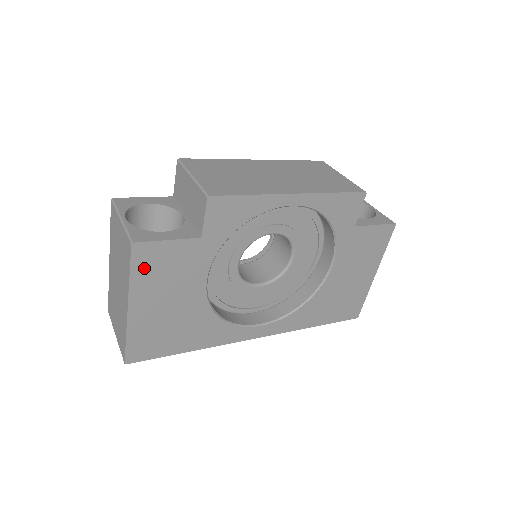
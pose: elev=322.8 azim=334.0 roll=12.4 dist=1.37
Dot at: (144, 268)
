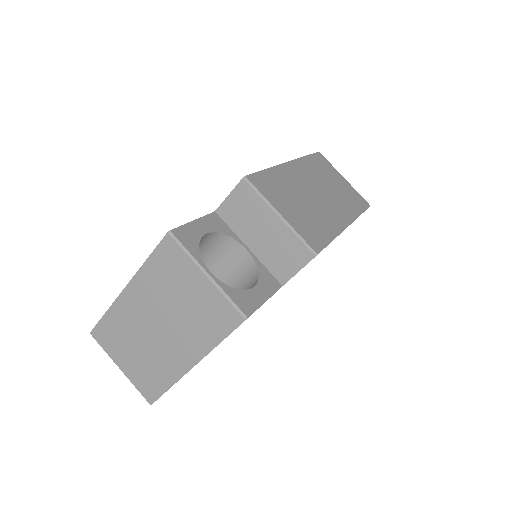
Dot at: occluded
